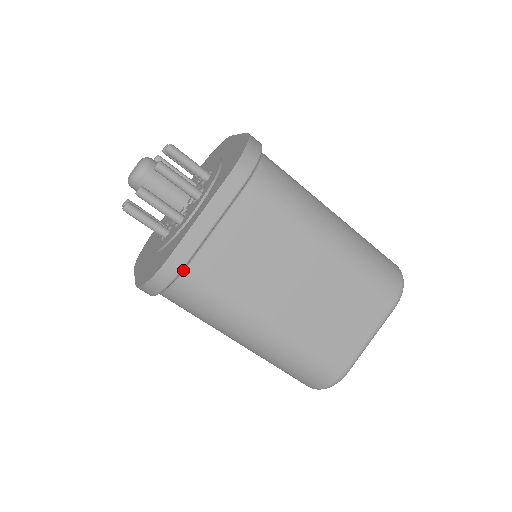
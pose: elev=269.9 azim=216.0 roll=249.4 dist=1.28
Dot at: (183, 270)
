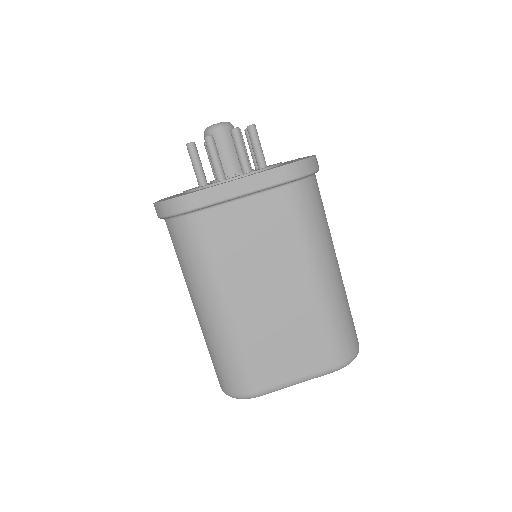
Dot at: (197, 211)
